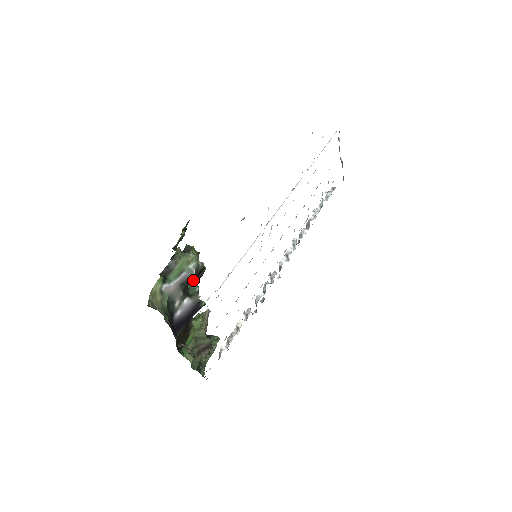
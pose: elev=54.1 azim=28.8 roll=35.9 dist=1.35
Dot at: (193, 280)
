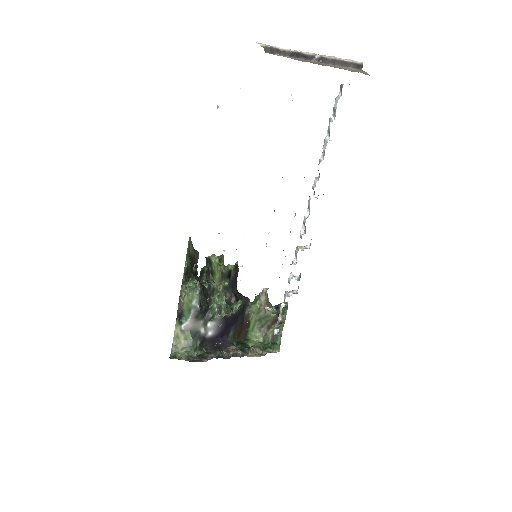
Dot at: (226, 284)
